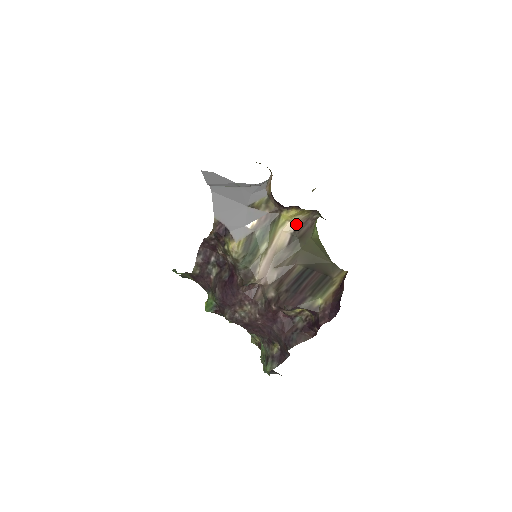
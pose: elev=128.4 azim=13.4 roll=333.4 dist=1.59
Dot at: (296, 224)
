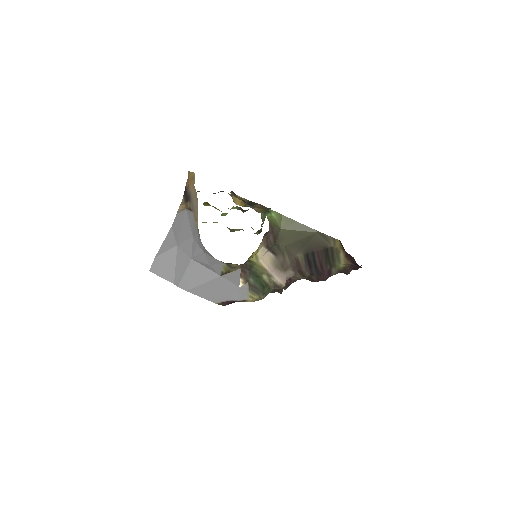
Dot at: (264, 247)
